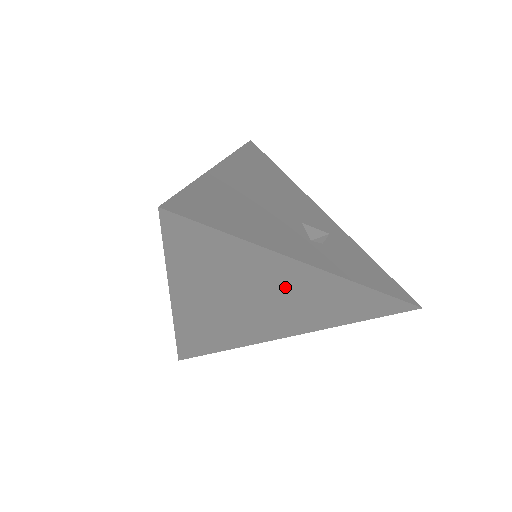
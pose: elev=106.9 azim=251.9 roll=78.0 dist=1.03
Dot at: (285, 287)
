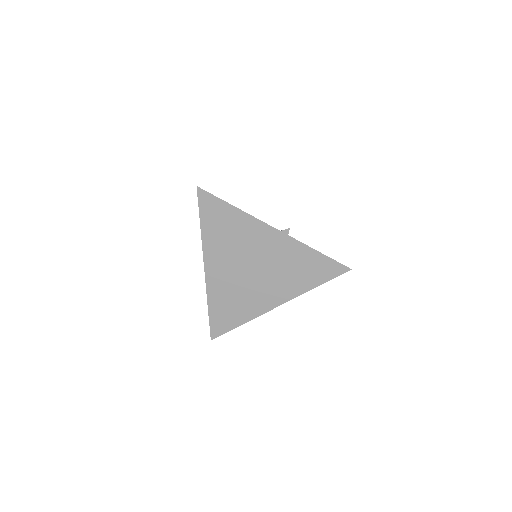
Dot at: (263, 248)
